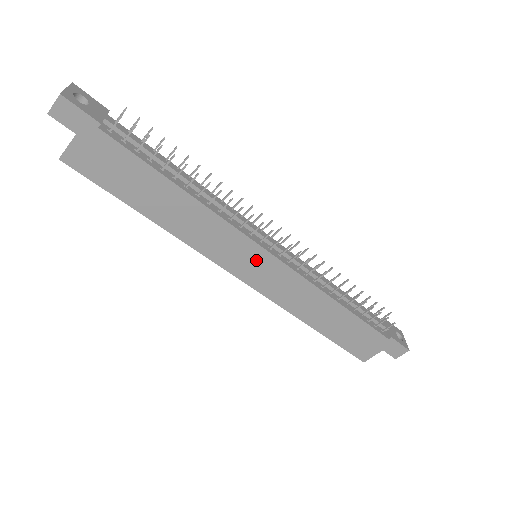
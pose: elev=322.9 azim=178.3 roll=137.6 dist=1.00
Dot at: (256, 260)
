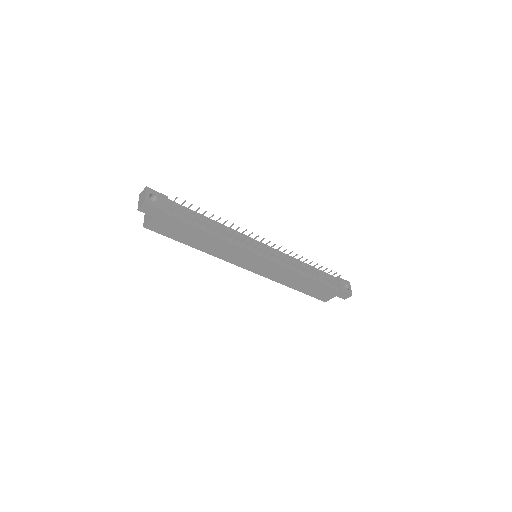
Dot at: (256, 261)
